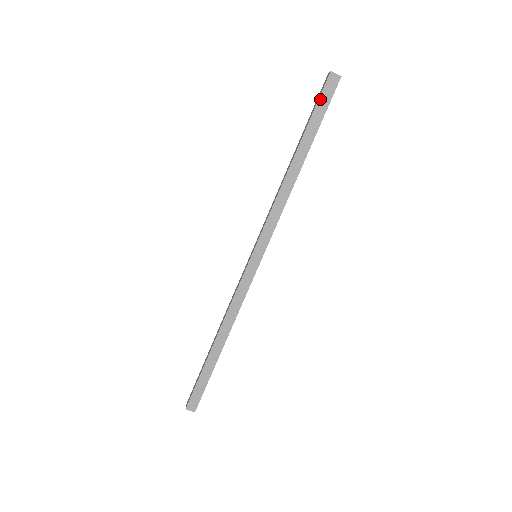
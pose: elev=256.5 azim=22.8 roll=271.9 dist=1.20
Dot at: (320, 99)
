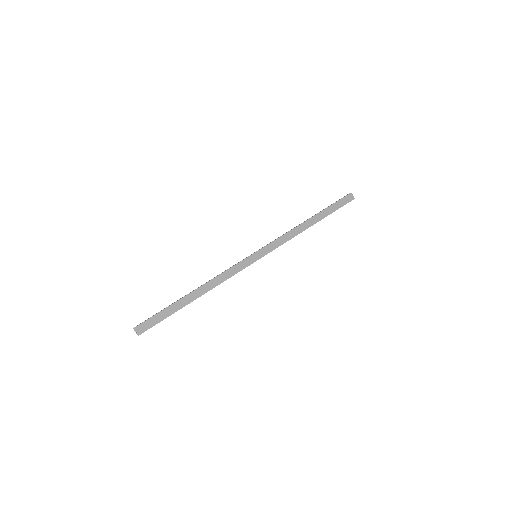
Dot at: (340, 200)
